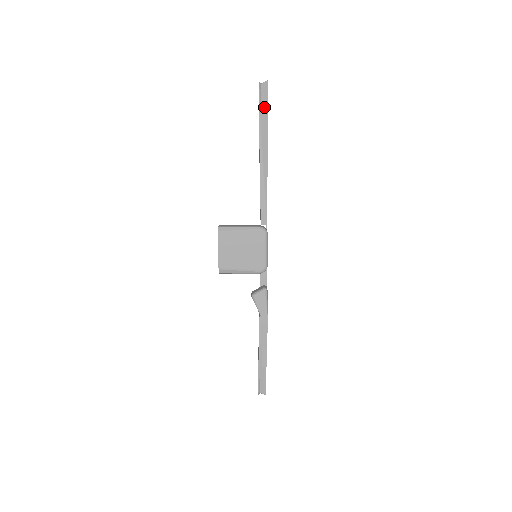
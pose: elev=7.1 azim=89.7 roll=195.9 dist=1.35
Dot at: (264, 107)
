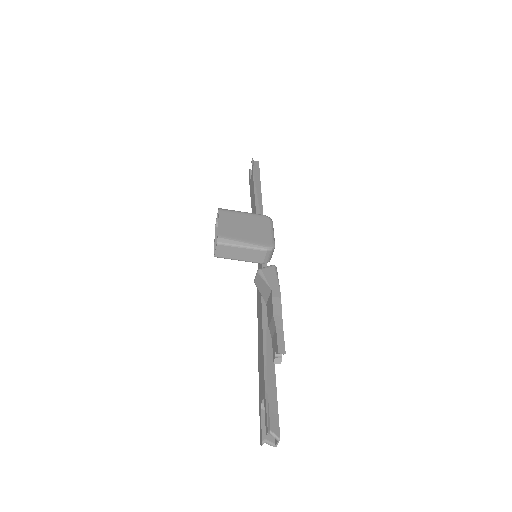
Dot at: (257, 171)
